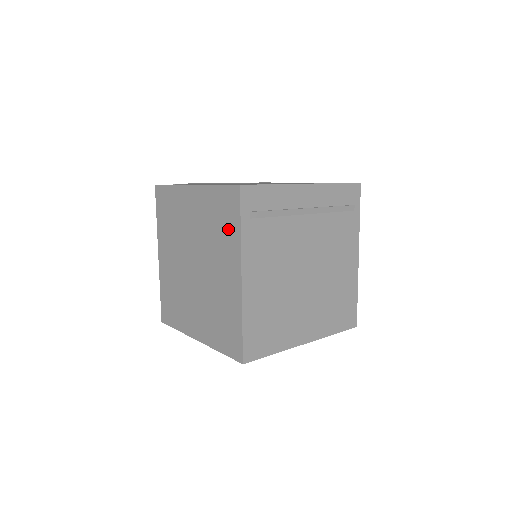
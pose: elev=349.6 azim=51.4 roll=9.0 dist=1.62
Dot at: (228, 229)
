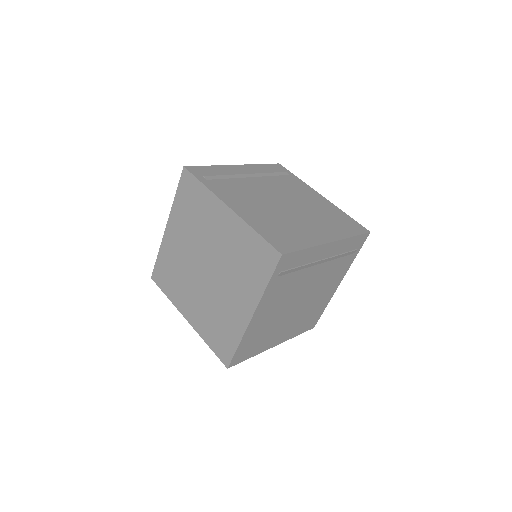
Dot at: (254, 275)
